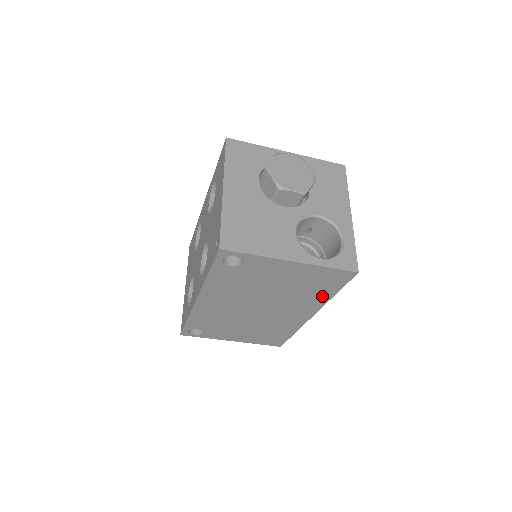
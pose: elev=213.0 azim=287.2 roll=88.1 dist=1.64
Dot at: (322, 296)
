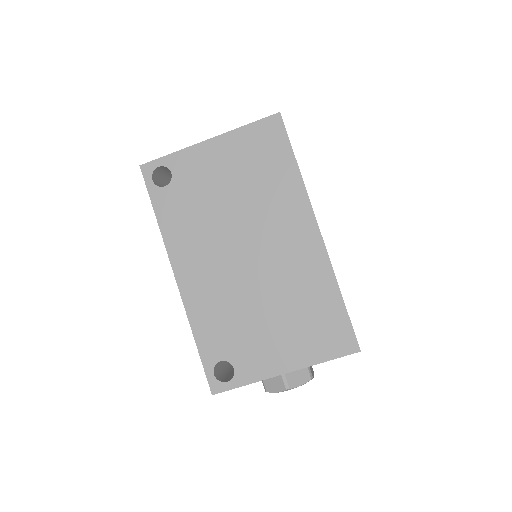
Dot at: (288, 179)
